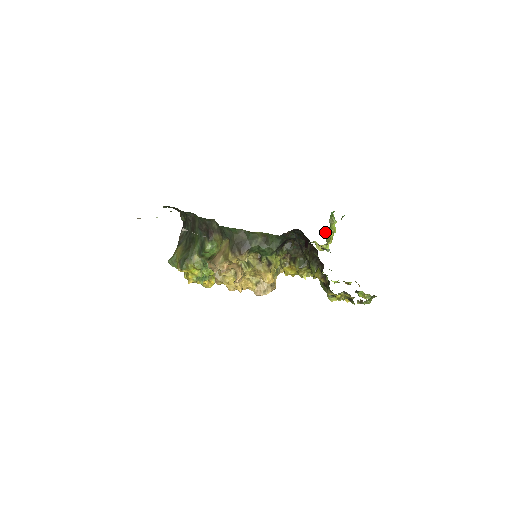
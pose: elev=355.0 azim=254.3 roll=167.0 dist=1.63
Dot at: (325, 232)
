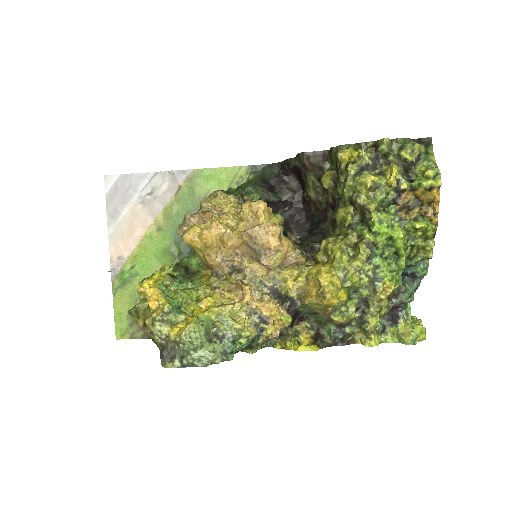
Dot at: occluded
